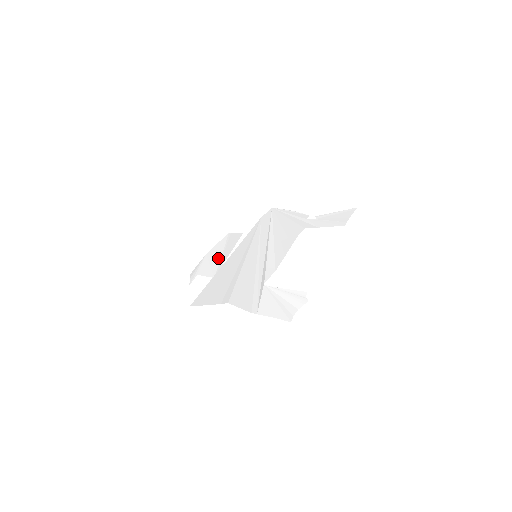
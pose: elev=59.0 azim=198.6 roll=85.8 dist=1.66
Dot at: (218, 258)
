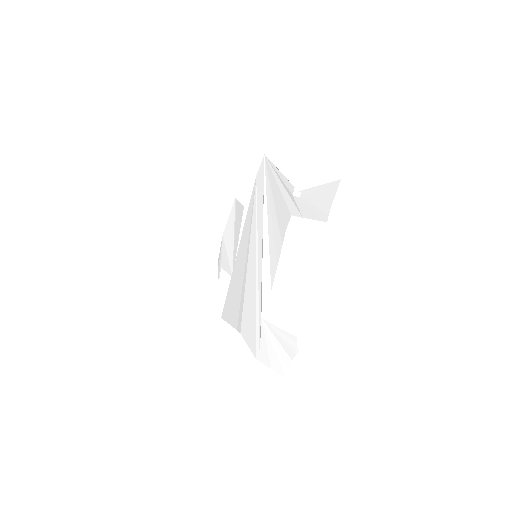
Dot at: (231, 245)
